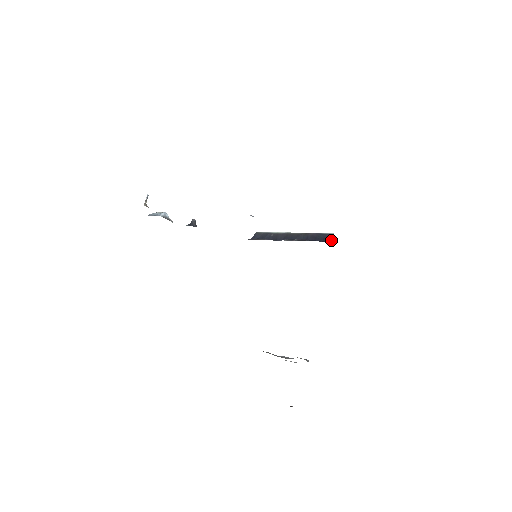
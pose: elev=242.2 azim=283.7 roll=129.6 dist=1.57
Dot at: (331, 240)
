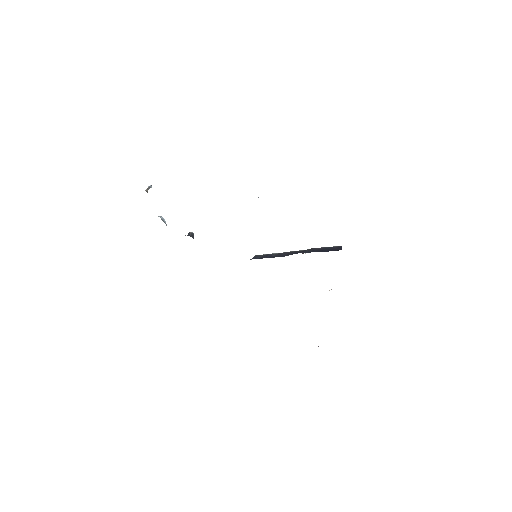
Dot at: (339, 249)
